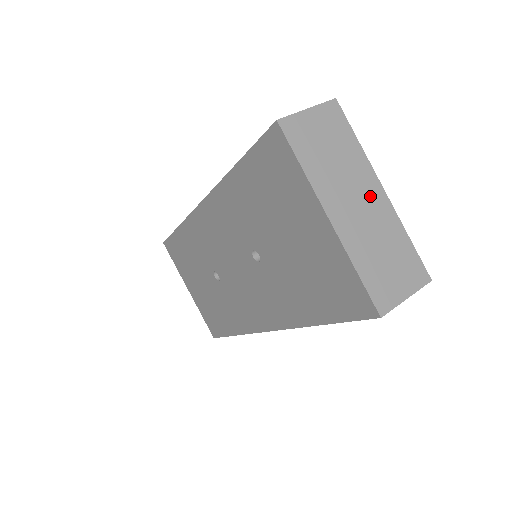
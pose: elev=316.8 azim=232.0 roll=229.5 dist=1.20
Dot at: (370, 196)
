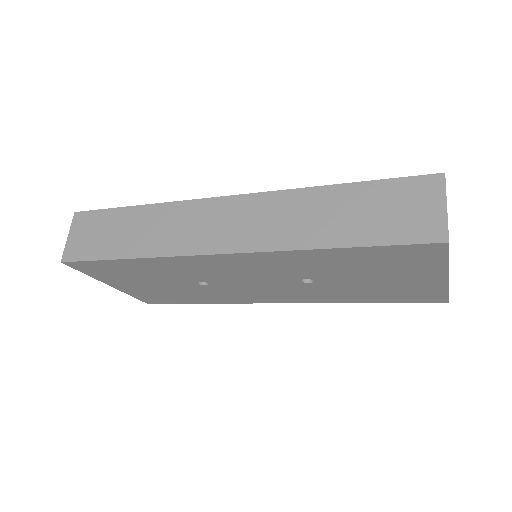
Dot at: occluded
